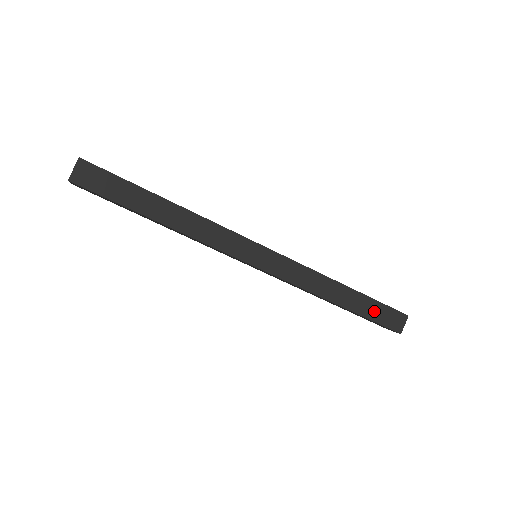
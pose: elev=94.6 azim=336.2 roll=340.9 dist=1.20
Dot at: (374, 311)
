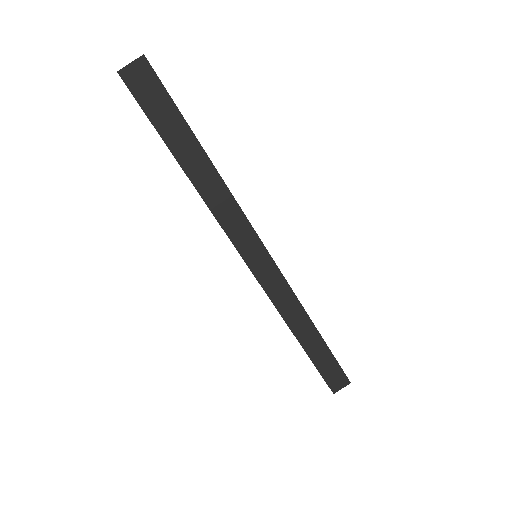
Dot at: (325, 364)
